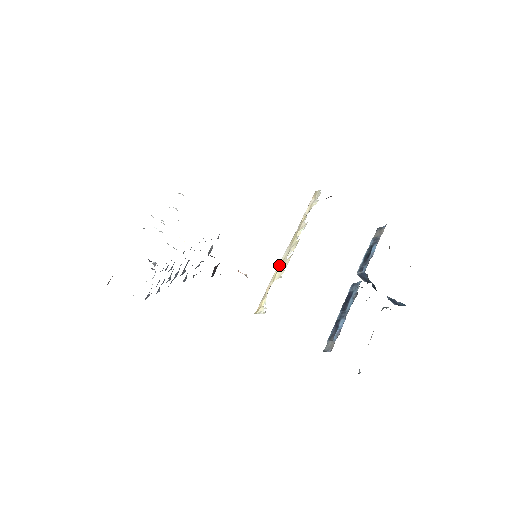
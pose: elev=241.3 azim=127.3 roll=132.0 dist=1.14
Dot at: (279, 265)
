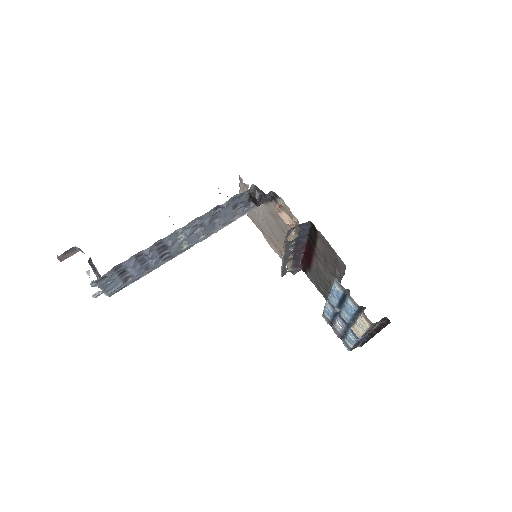
Dot at: (285, 248)
